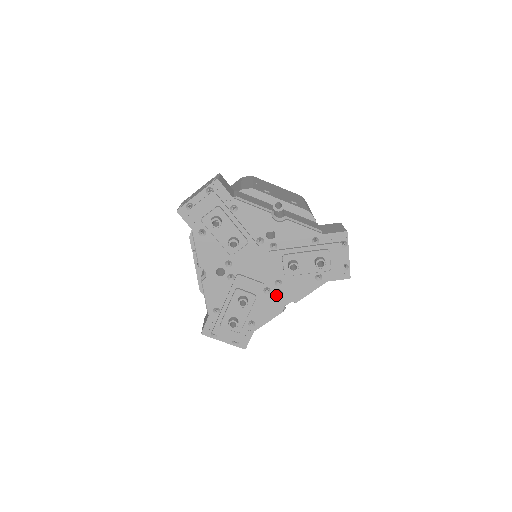
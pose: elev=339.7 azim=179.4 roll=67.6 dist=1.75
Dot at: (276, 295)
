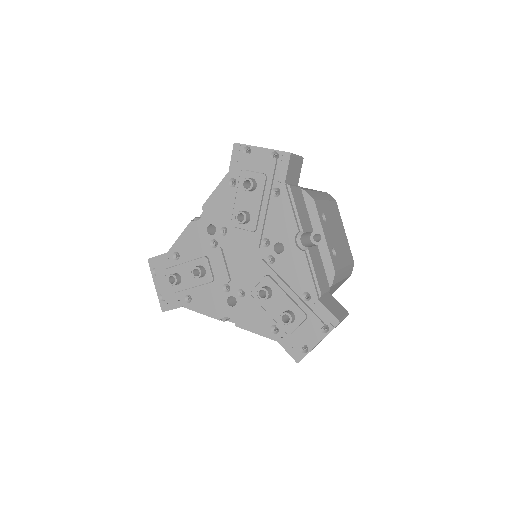
Dot at: (231, 302)
